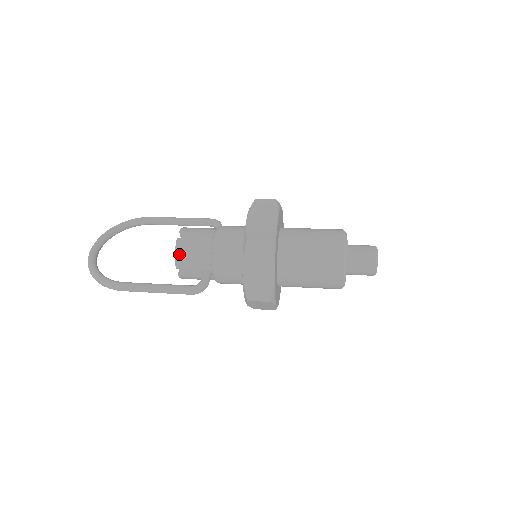
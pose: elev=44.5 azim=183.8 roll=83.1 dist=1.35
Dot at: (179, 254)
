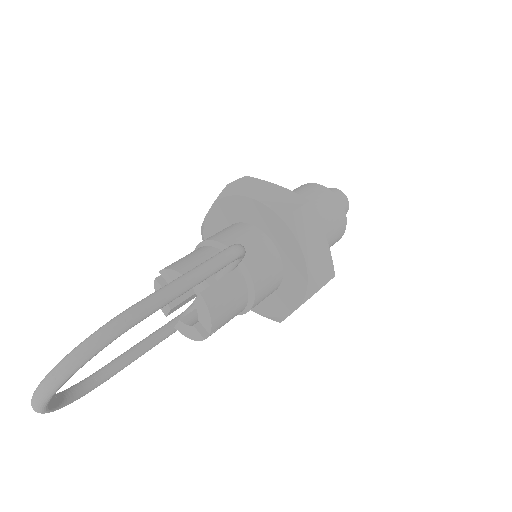
Dot at: (178, 267)
